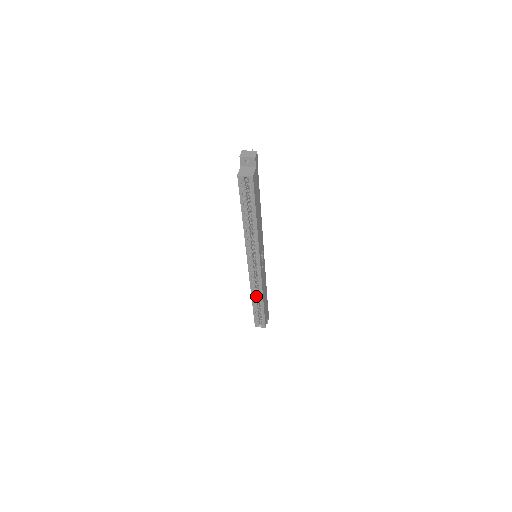
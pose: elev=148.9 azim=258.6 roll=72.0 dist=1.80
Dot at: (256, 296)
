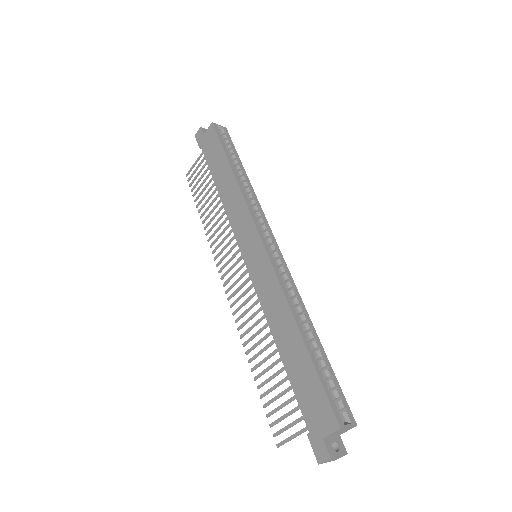
Dot at: (298, 321)
